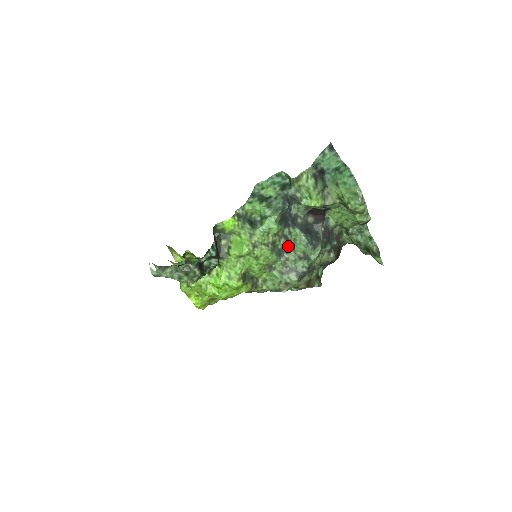
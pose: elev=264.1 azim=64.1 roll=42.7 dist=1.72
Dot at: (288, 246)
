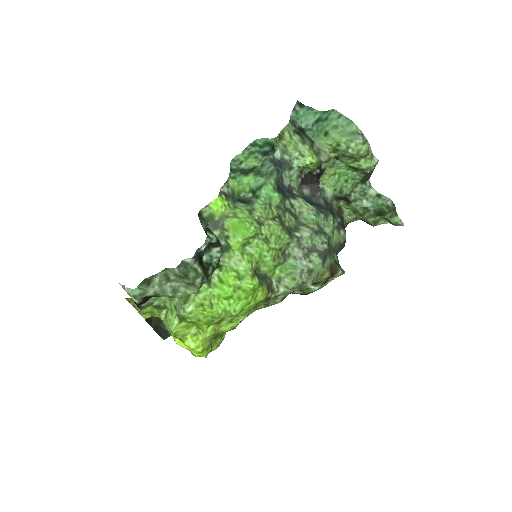
Dot at: (295, 223)
